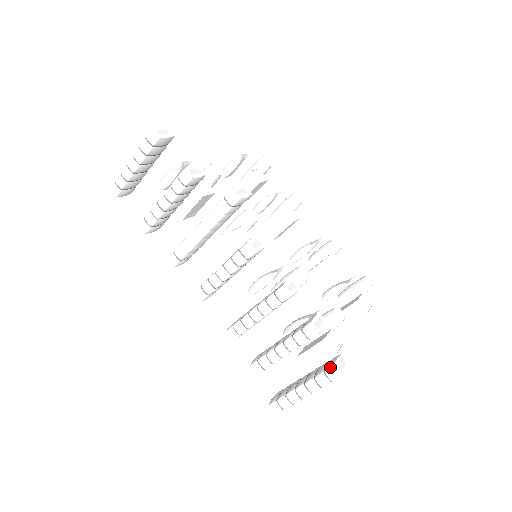
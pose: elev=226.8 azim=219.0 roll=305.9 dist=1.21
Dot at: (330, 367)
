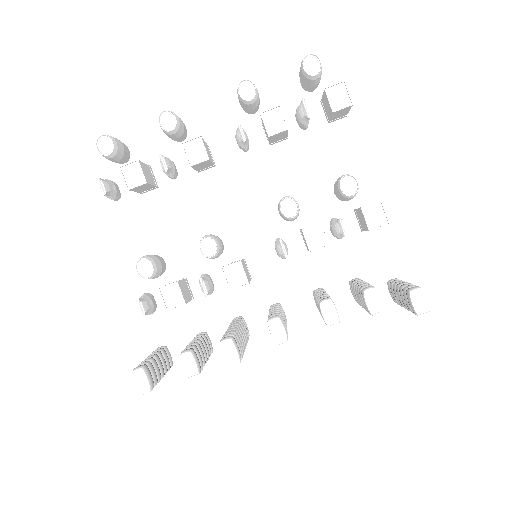
Dot at: occluded
